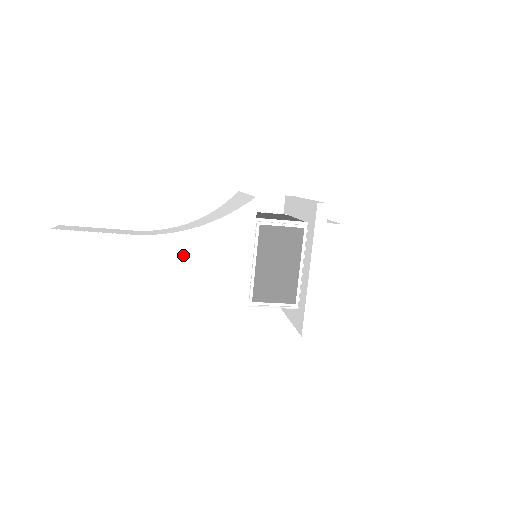
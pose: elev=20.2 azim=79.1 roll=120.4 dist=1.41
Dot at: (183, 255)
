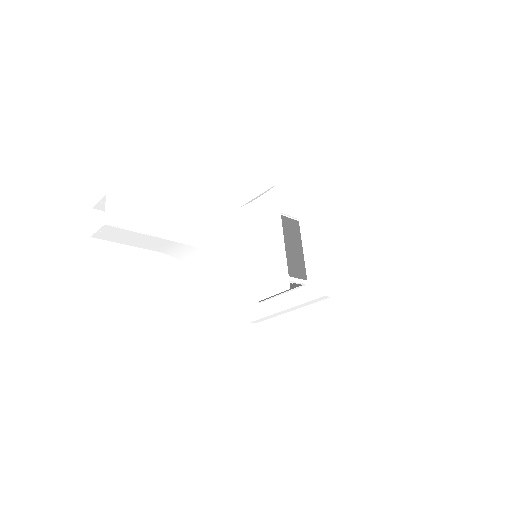
Dot at: (207, 264)
